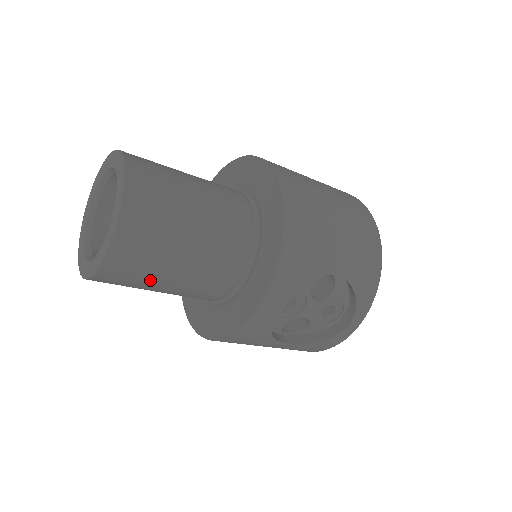
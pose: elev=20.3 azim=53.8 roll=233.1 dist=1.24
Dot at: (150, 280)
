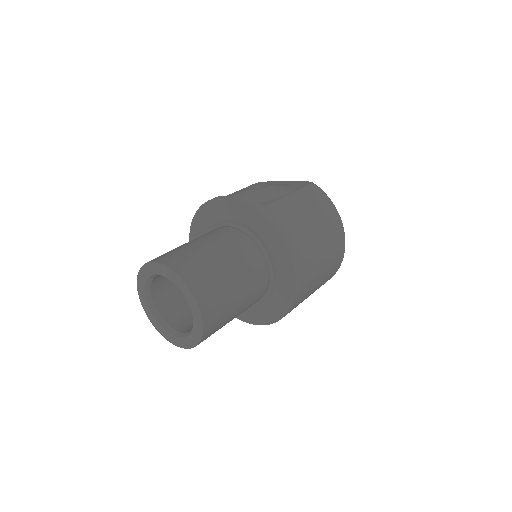
Dot at: occluded
